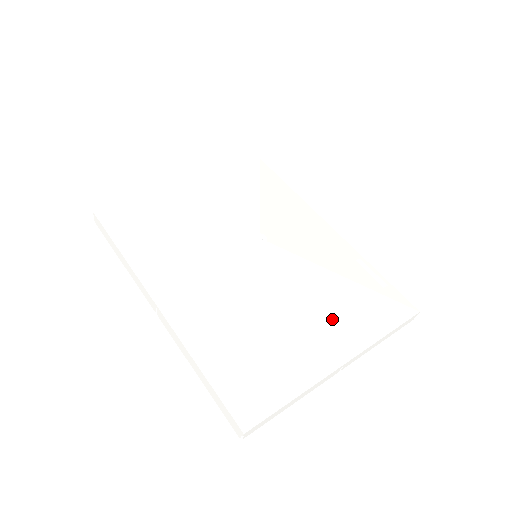
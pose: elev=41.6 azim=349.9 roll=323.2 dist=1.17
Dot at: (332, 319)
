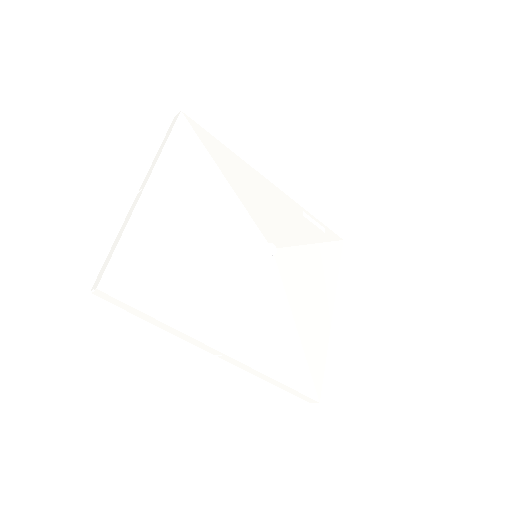
Dot at: (320, 285)
